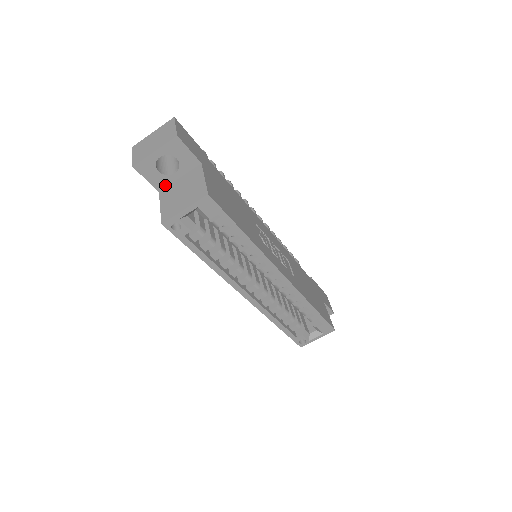
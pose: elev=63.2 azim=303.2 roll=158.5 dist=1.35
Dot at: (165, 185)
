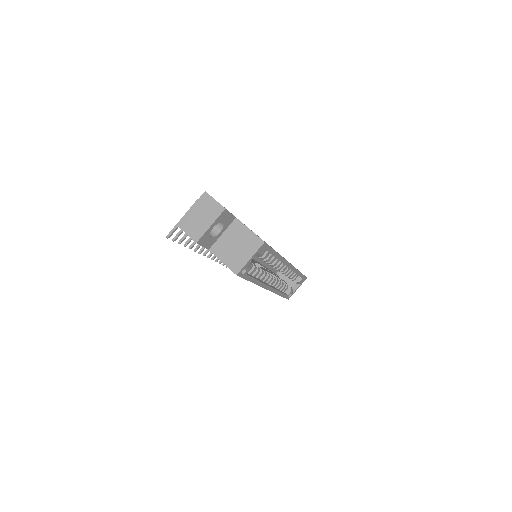
Dot at: (213, 243)
